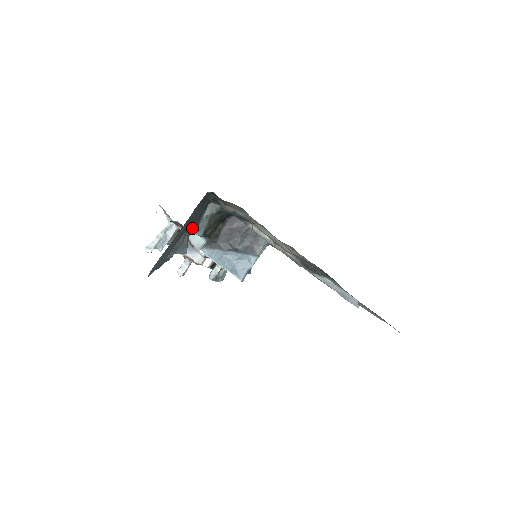
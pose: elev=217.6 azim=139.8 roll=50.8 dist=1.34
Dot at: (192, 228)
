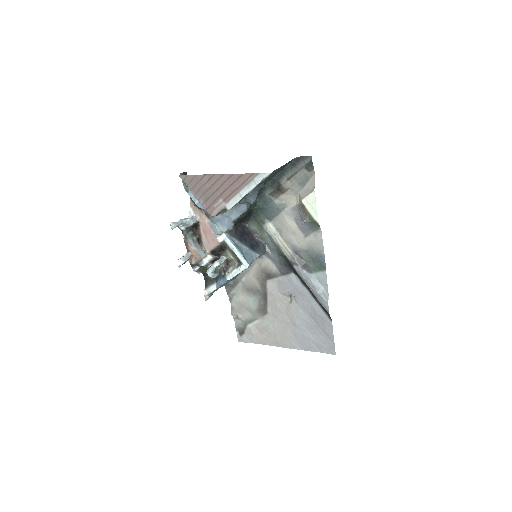
Dot at: occluded
